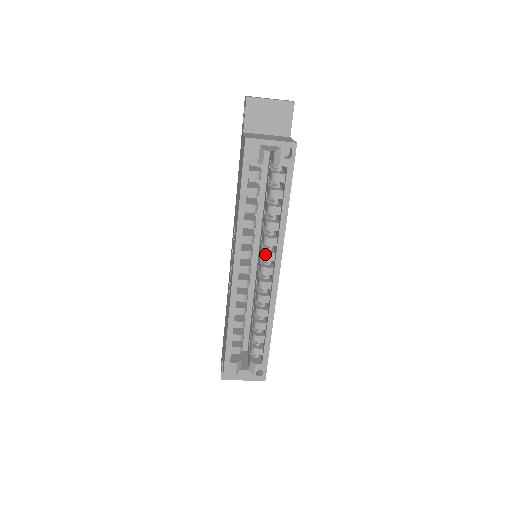
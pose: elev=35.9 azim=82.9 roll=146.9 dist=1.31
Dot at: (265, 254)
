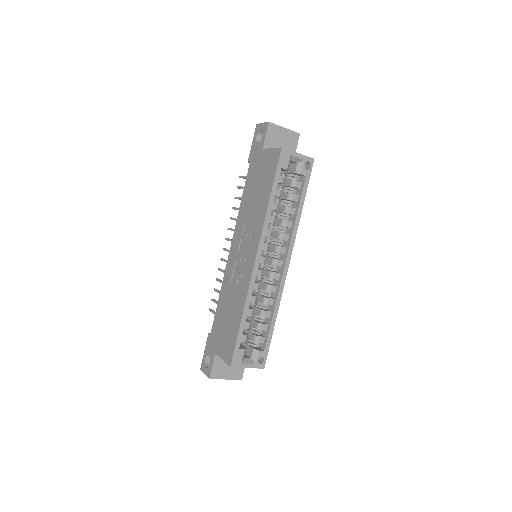
Dot at: (279, 247)
